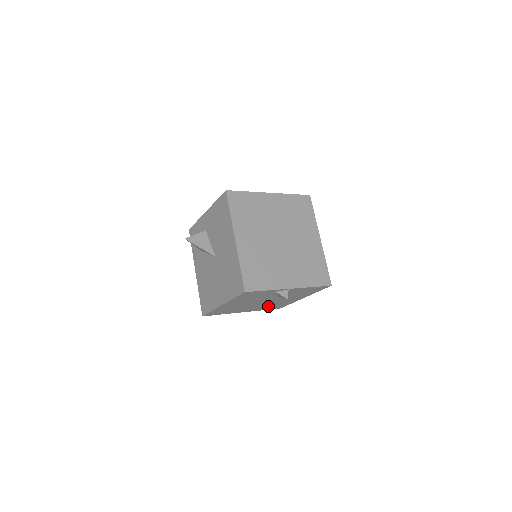
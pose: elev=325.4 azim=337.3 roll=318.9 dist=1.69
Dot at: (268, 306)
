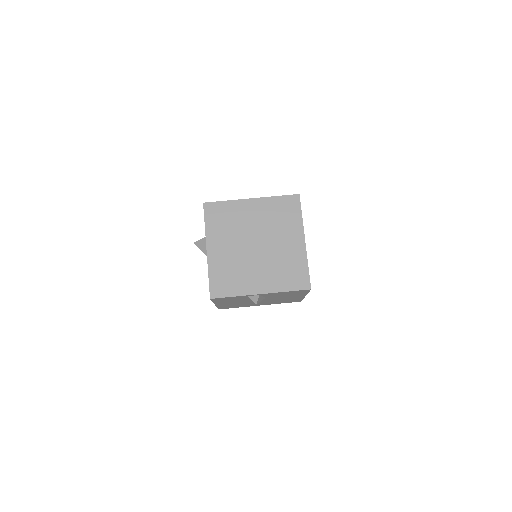
Dot at: (278, 301)
